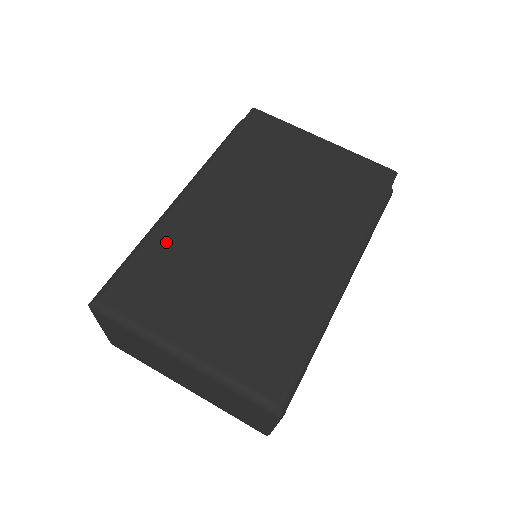
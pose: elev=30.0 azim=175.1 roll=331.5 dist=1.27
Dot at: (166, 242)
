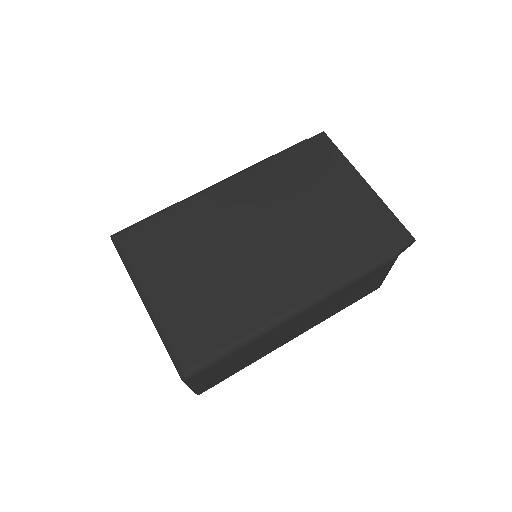
Dot at: (185, 215)
